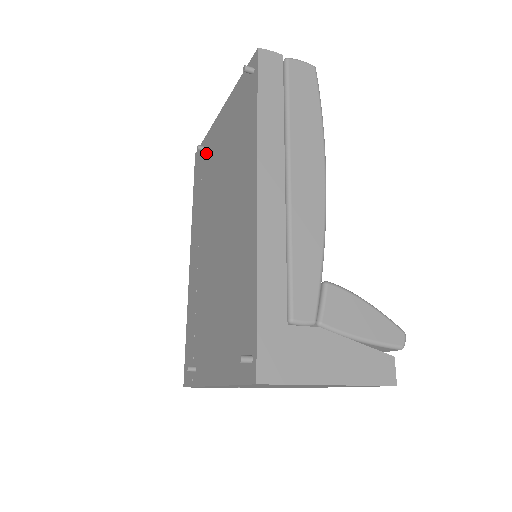
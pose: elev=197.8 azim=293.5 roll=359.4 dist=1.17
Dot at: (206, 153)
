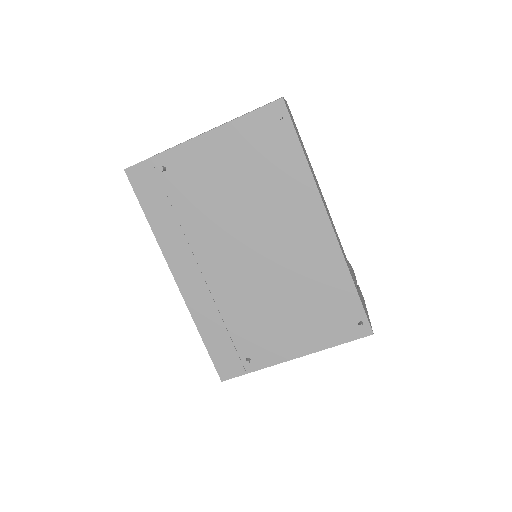
Dot at: (172, 174)
